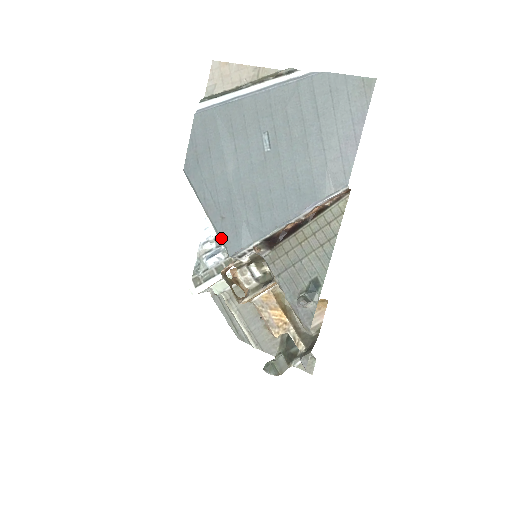
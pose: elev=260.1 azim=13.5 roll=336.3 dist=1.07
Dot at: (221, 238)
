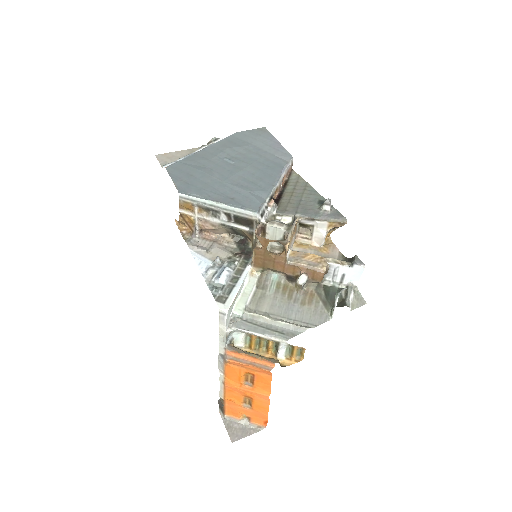
Dot at: (241, 207)
